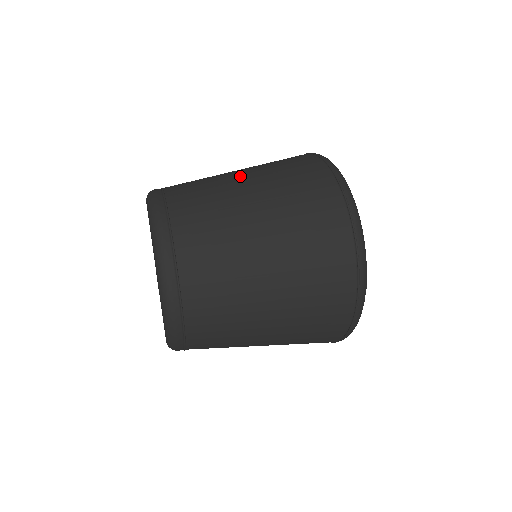
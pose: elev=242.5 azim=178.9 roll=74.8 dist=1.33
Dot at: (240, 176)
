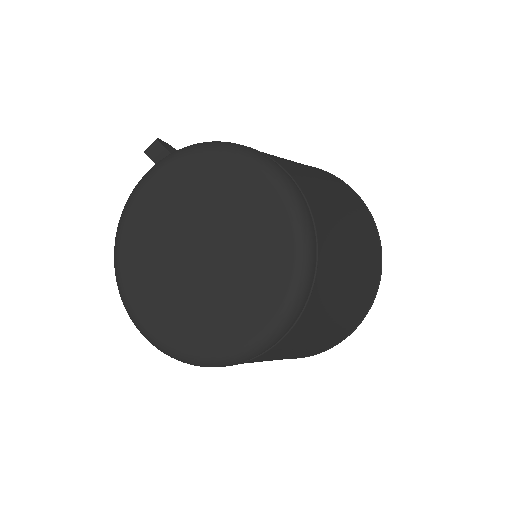
Dot at: (335, 195)
